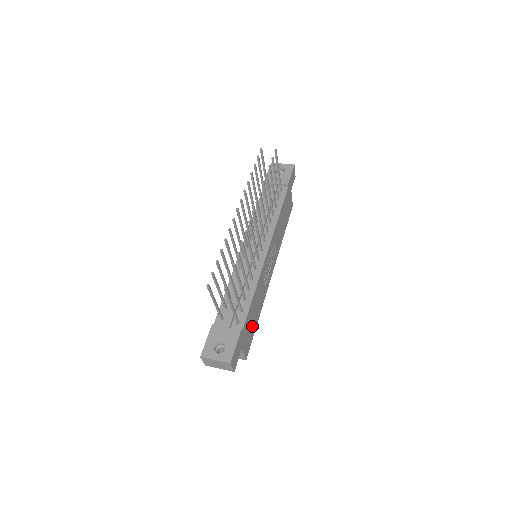
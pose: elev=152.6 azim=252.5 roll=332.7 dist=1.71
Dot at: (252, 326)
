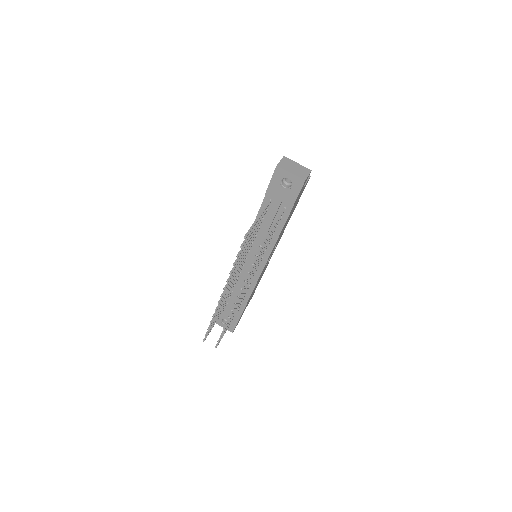
Dot at: occluded
